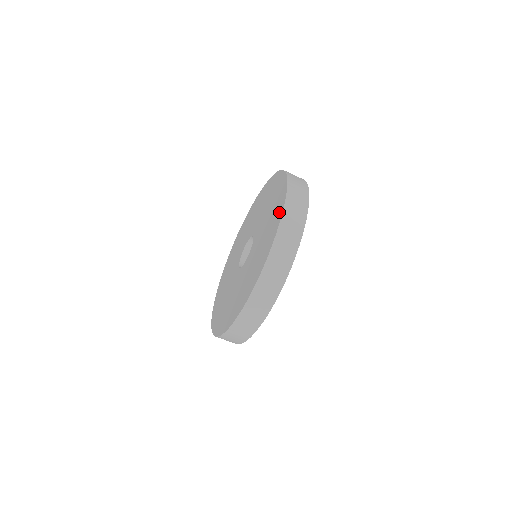
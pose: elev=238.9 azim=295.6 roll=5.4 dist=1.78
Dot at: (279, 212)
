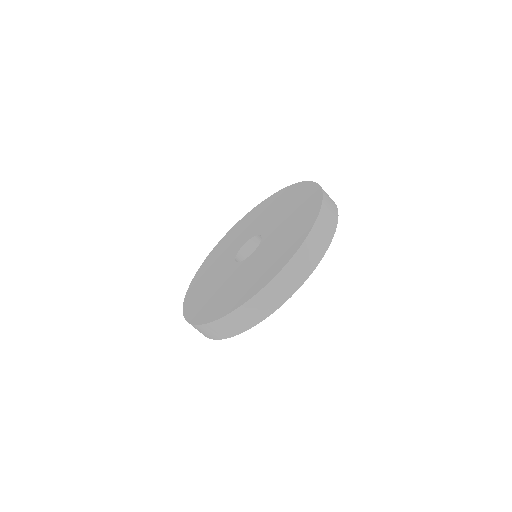
Dot at: (311, 217)
